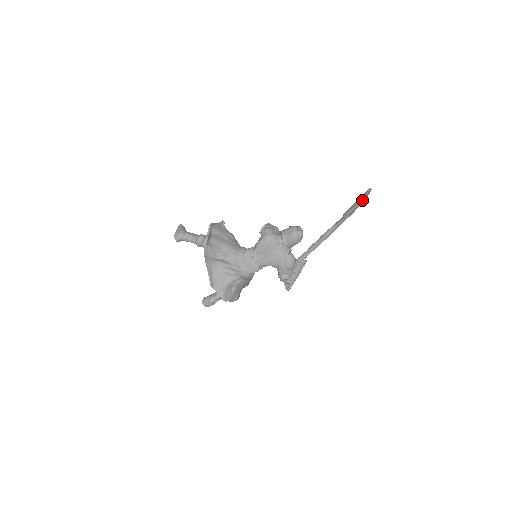
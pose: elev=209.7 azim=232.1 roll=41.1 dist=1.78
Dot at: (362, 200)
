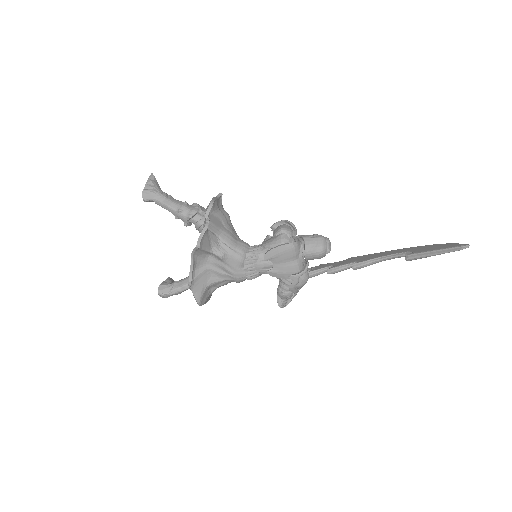
Dot at: (446, 252)
